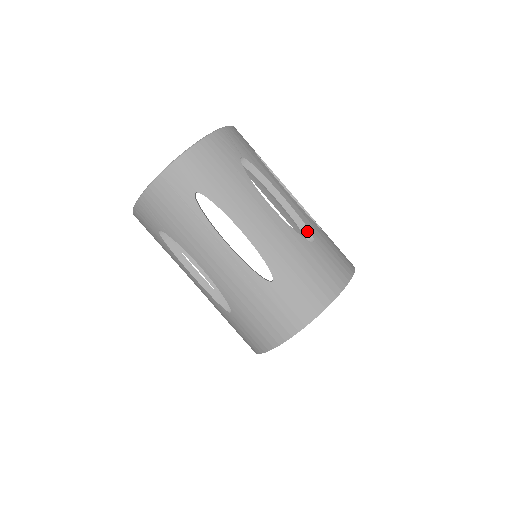
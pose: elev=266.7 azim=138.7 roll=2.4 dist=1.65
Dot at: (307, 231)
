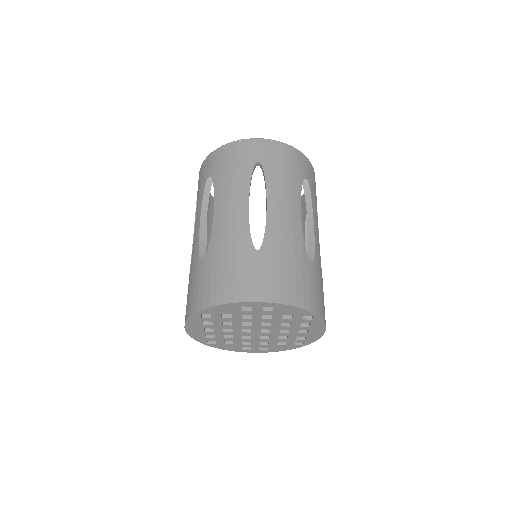
Dot at: (312, 256)
